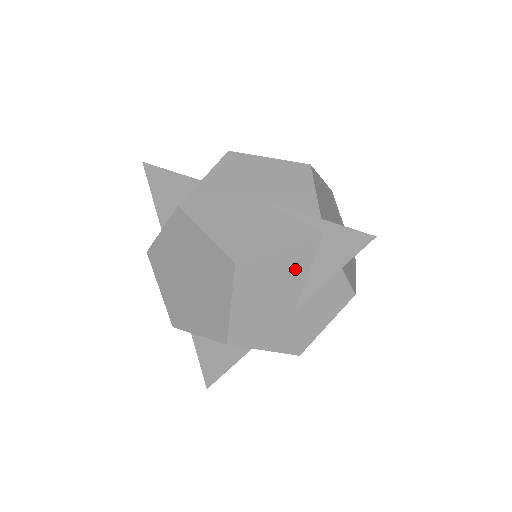
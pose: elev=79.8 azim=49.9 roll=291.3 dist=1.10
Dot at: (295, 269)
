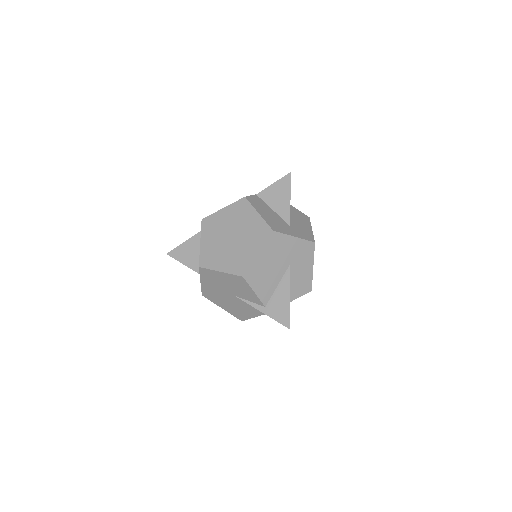
Dot at: occluded
